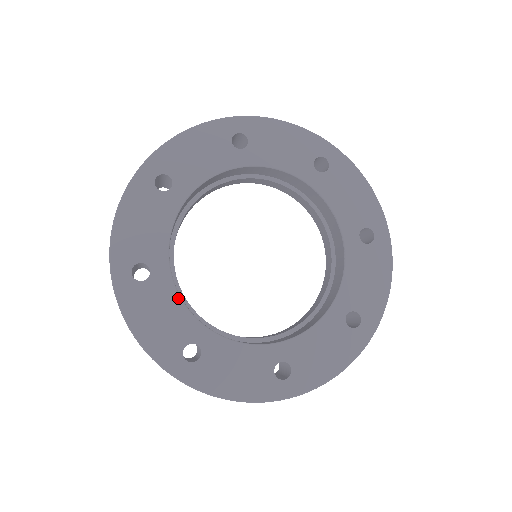
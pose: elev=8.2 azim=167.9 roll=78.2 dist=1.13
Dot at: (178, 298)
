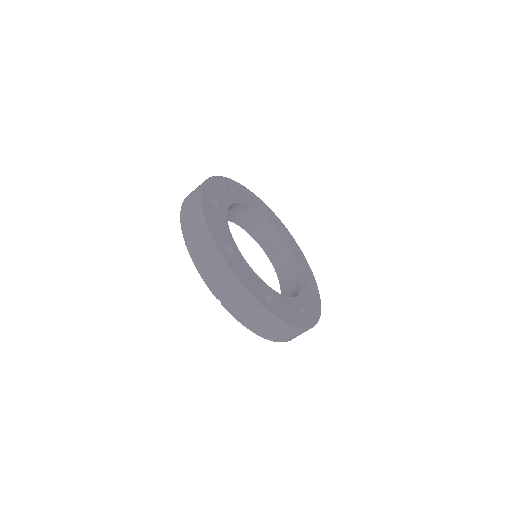
Dot at: (228, 226)
